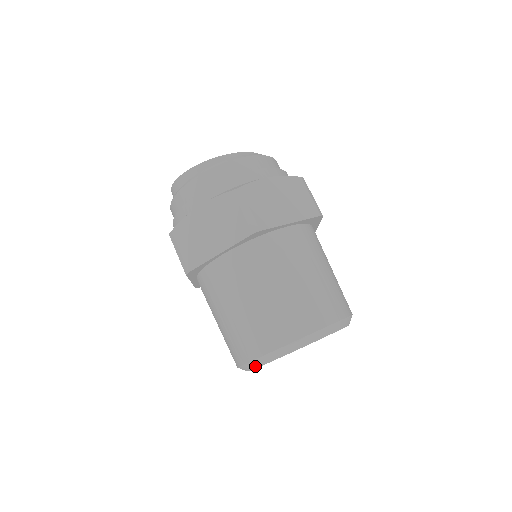
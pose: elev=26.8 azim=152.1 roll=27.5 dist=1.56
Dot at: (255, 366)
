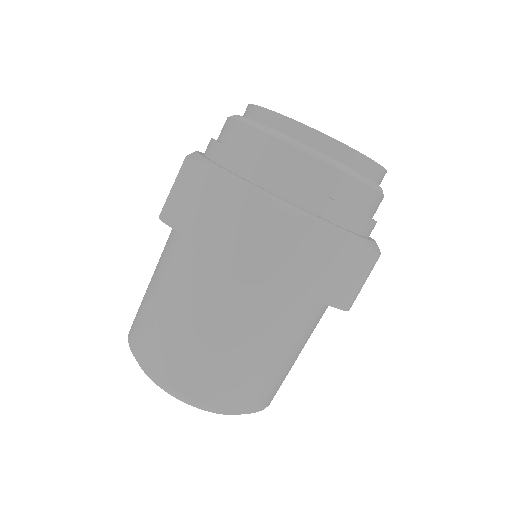
Dot at: occluded
